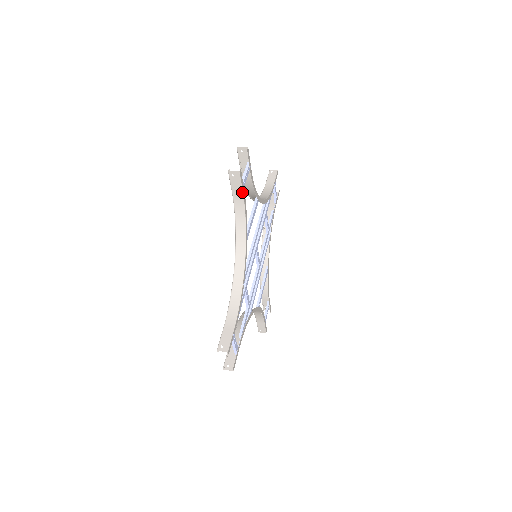
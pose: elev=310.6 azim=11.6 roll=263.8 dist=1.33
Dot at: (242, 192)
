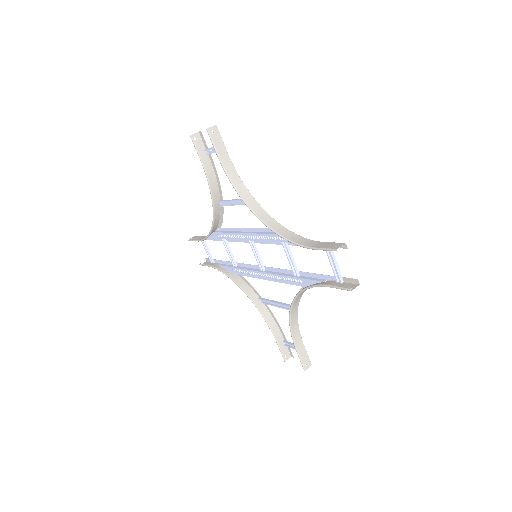
Dot at: (226, 150)
